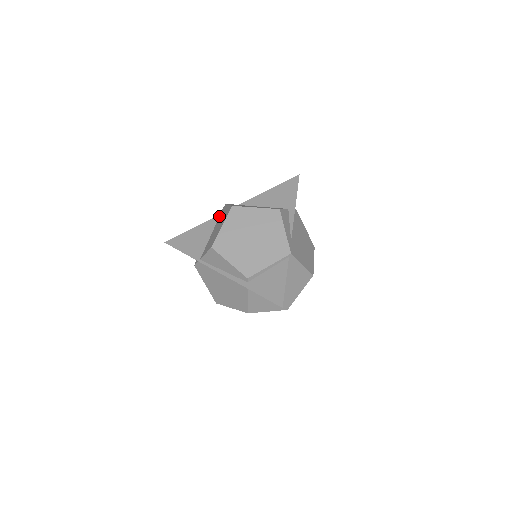
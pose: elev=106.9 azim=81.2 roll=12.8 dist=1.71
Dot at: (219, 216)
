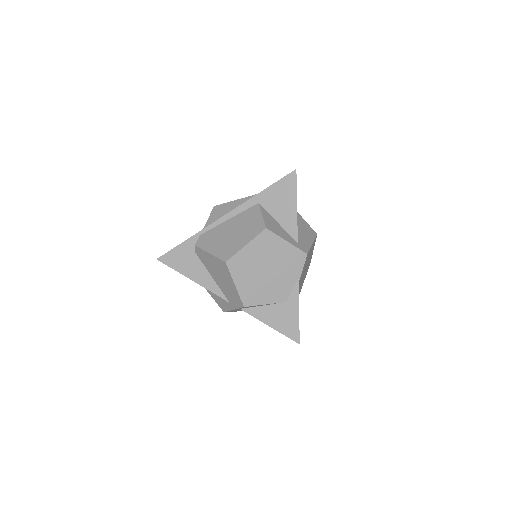
Dot at: occluded
